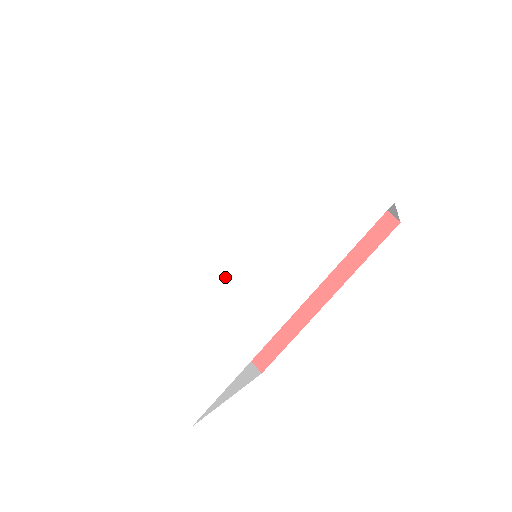
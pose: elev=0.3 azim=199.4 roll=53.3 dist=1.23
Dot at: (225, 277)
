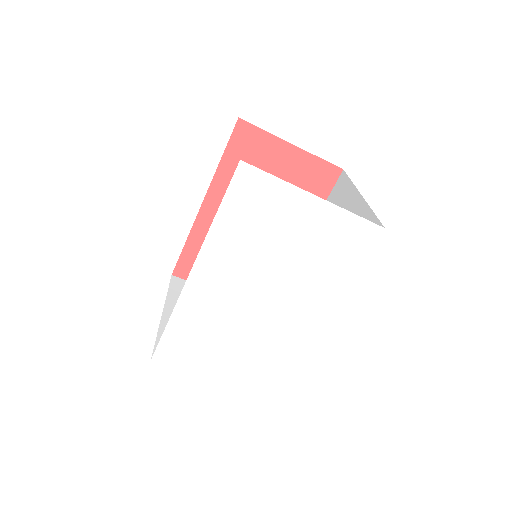
Dot at: (270, 310)
